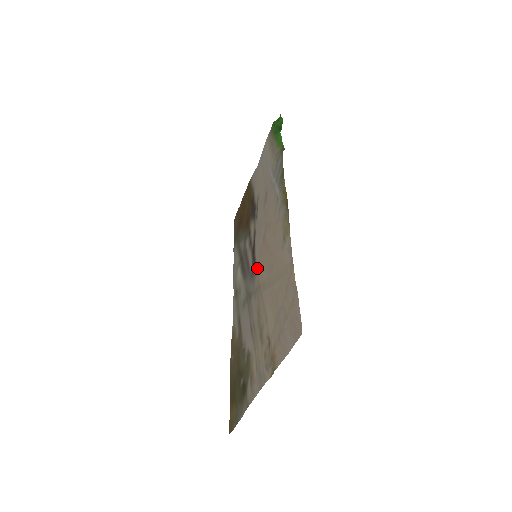
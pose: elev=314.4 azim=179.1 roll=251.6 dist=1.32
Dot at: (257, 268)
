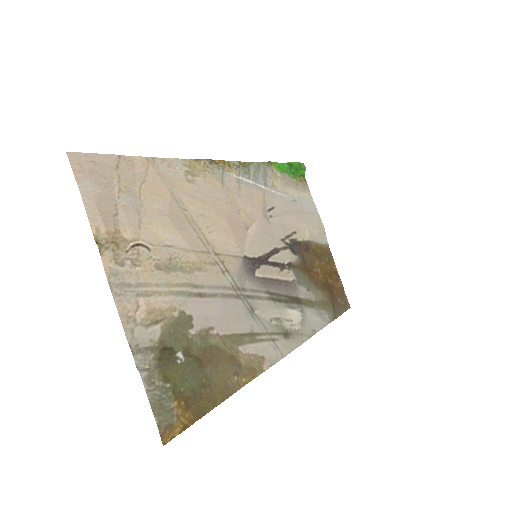
Dot at: (239, 255)
